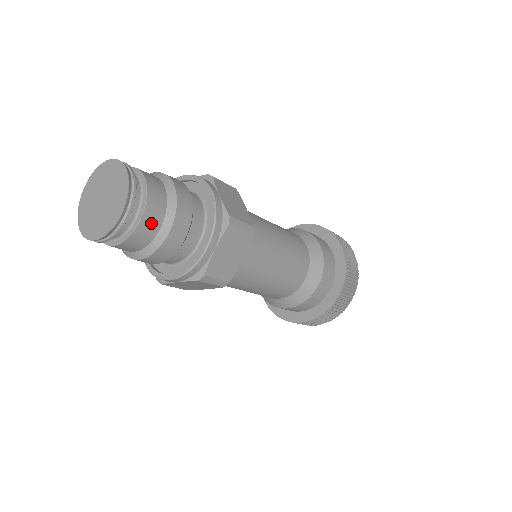
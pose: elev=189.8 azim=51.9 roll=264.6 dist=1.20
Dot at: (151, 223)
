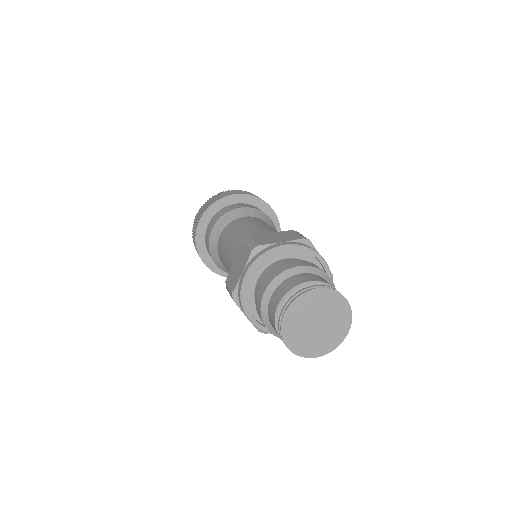
Dot at: occluded
